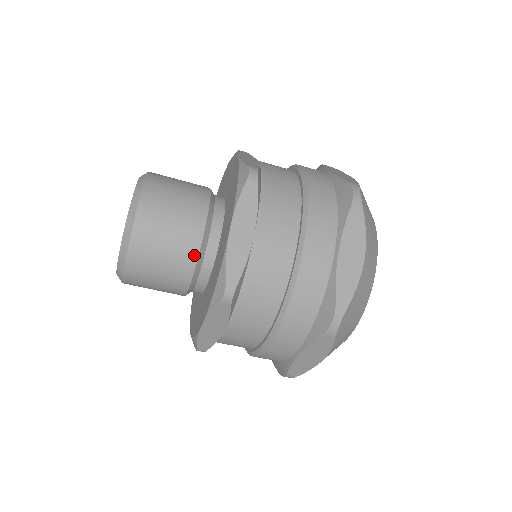
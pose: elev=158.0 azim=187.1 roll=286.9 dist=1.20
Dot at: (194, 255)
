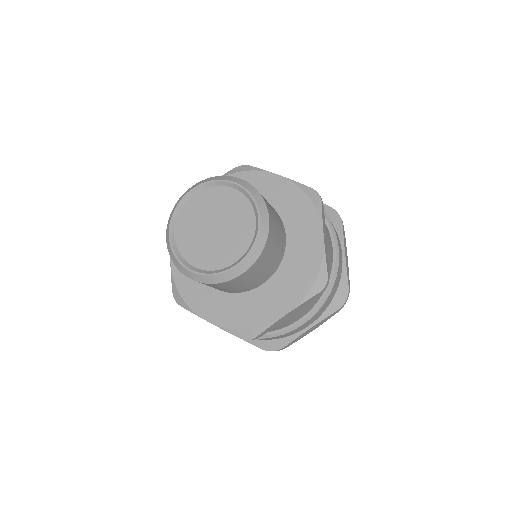
Dot at: (282, 256)
